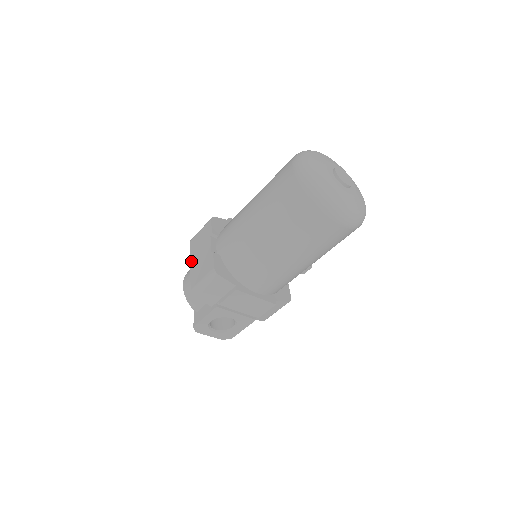
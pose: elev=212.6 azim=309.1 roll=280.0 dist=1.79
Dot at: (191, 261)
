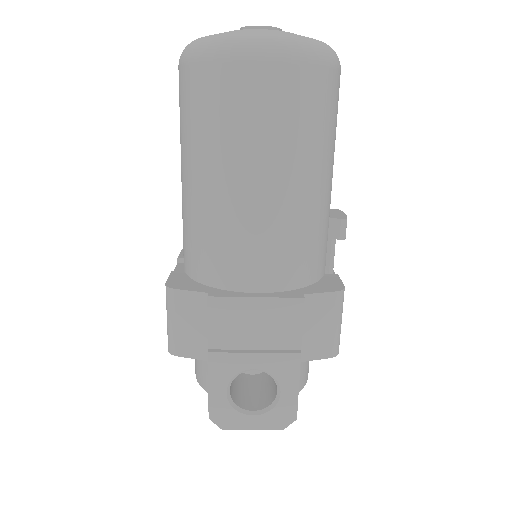
Dot at: occluded
